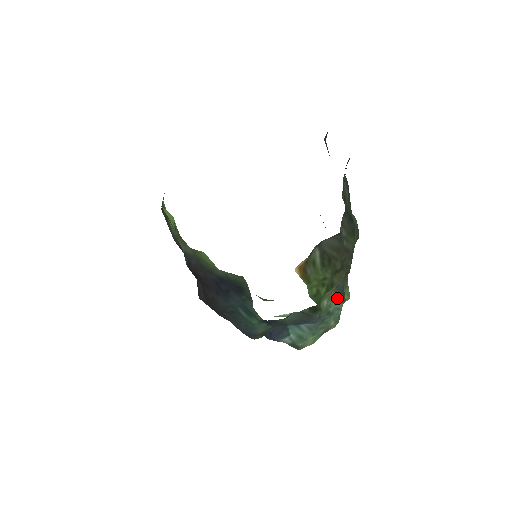
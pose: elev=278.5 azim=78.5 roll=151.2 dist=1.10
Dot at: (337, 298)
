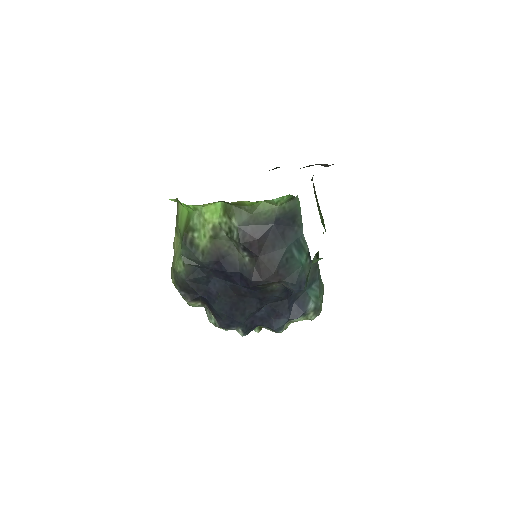
Dot at: occluded
